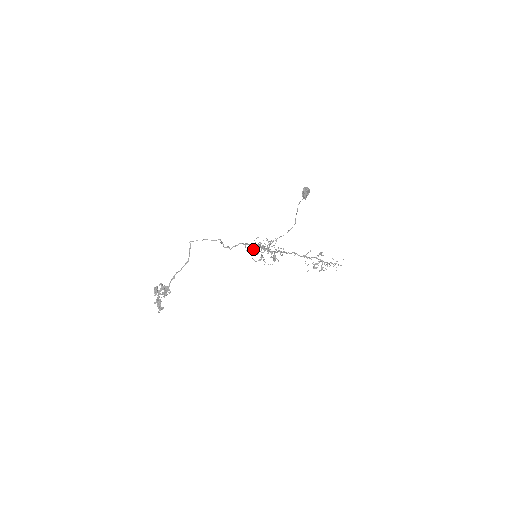
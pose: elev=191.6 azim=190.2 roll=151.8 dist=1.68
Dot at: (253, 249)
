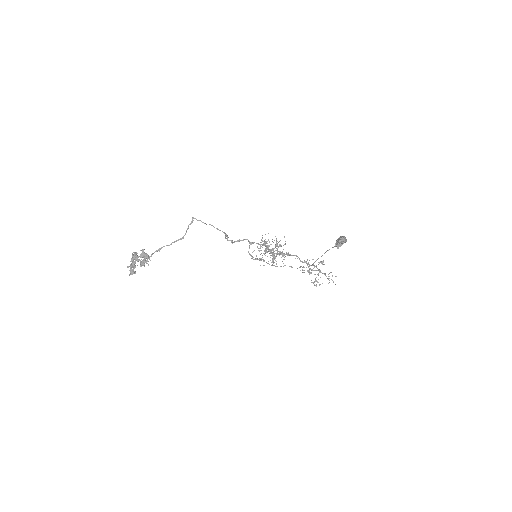
Dot at: (256, 258)
